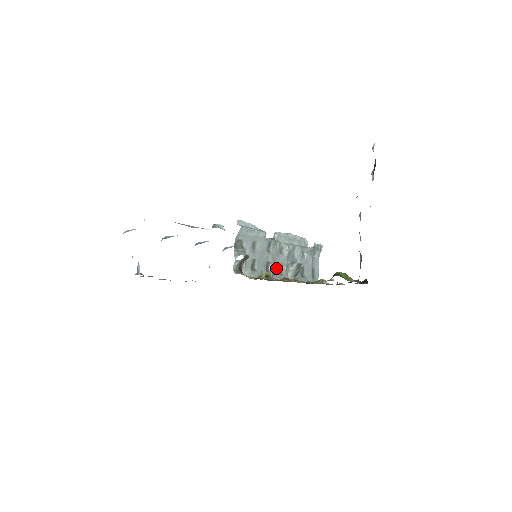
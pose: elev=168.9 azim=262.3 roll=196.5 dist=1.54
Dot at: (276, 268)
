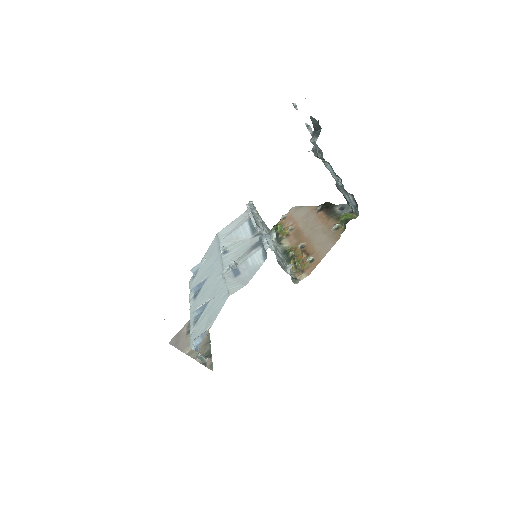
Dot at: occluded
